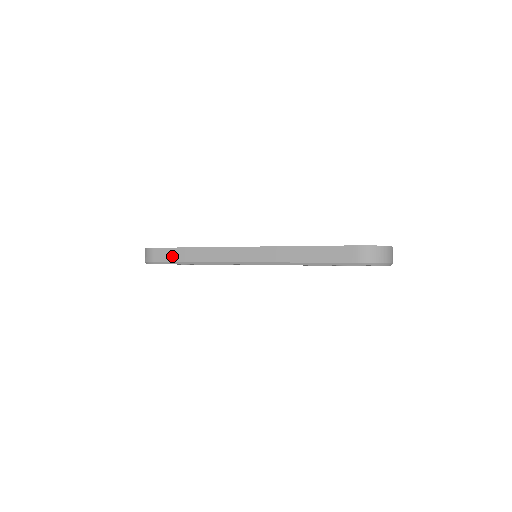
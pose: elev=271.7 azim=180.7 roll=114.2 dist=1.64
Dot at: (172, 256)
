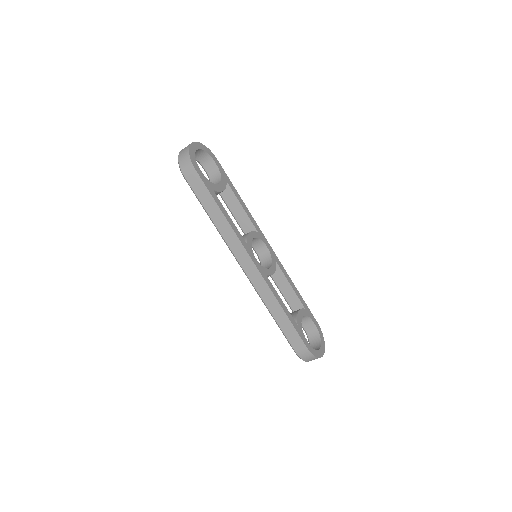
Dot at: (202, 195)
